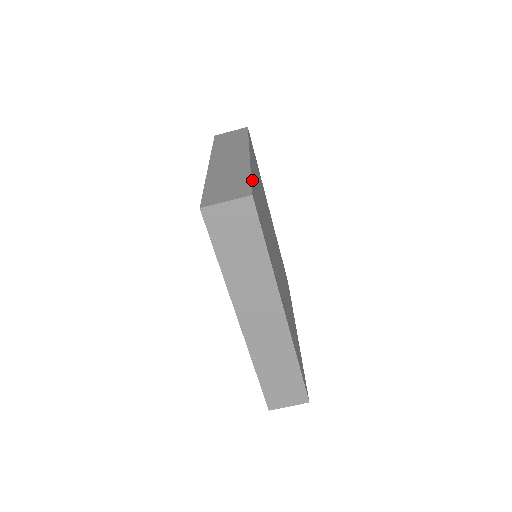
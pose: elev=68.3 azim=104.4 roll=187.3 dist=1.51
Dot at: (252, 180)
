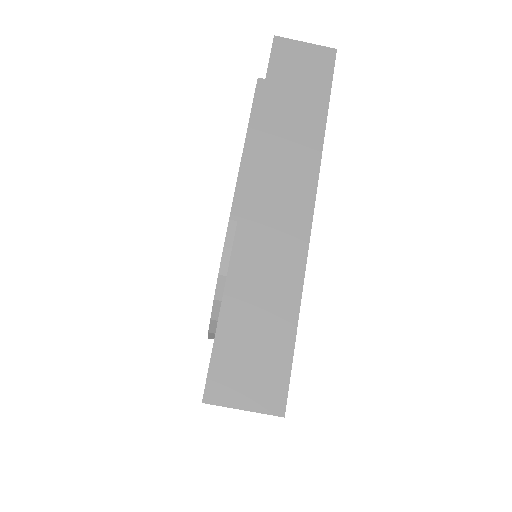
Dot at: (296, 327)
